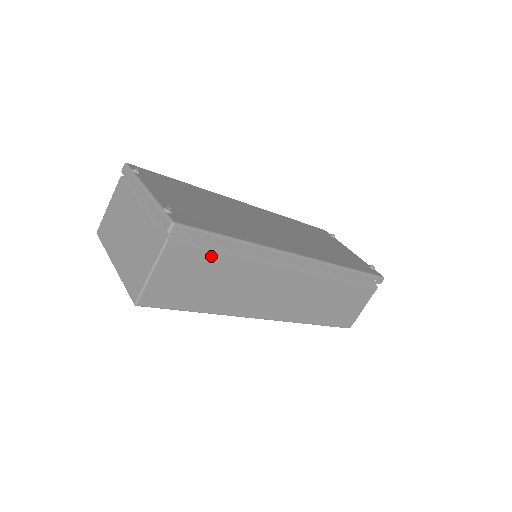
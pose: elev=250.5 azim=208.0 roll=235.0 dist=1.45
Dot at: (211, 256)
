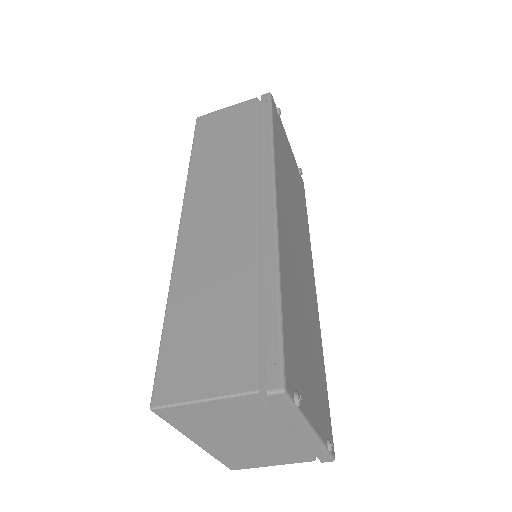
Dot at: occluded
